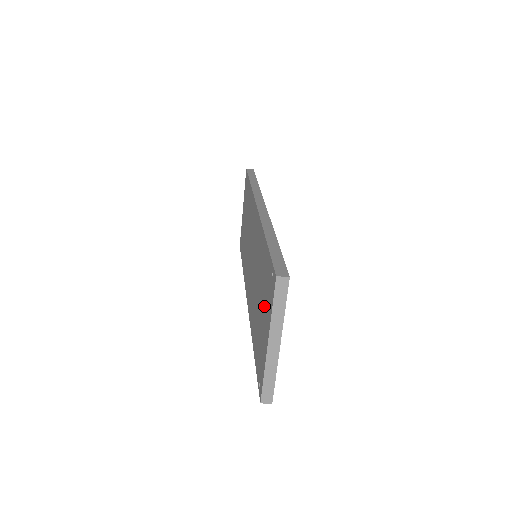
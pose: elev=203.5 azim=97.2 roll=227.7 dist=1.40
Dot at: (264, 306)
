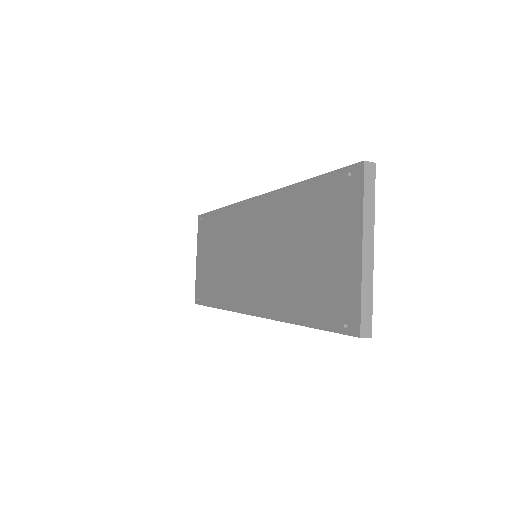
Dot at: (329, 234)
